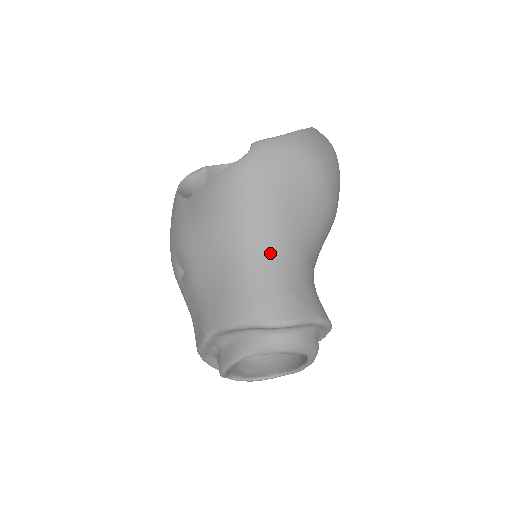
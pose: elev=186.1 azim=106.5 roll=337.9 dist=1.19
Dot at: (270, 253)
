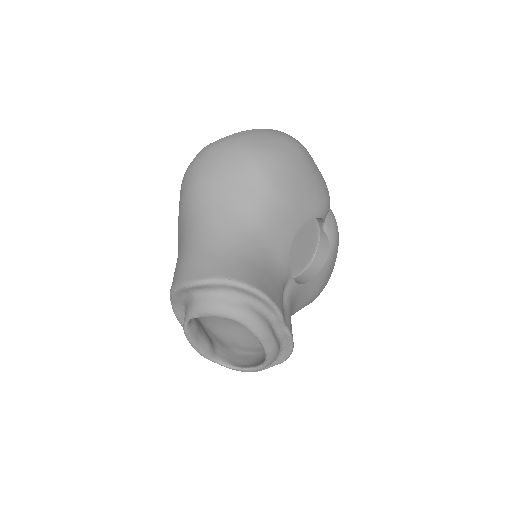
Dot at: (200, 229)
